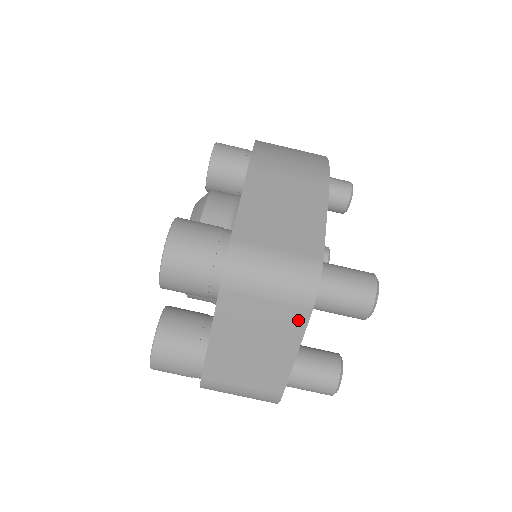
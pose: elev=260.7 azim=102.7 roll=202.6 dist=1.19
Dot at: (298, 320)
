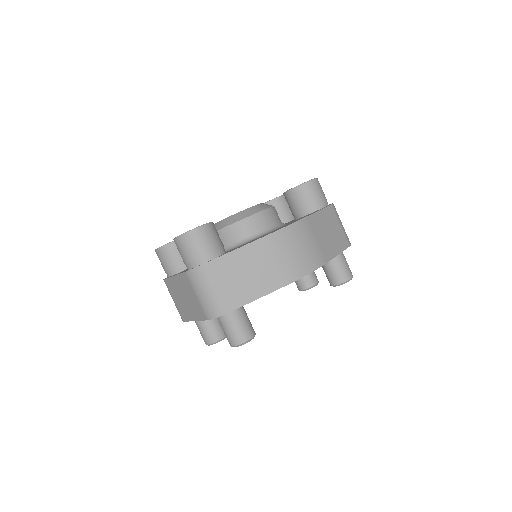
Dot at: (201, 315)
